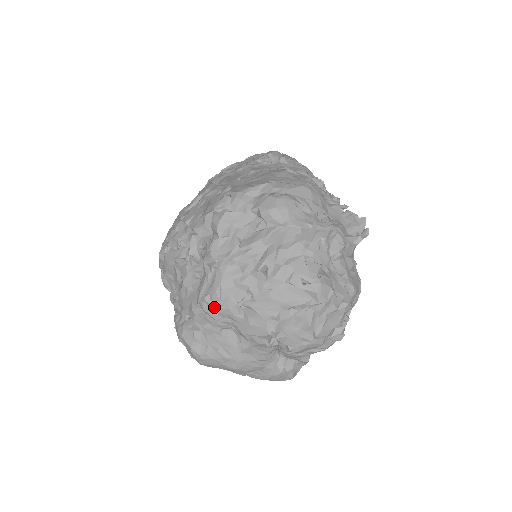
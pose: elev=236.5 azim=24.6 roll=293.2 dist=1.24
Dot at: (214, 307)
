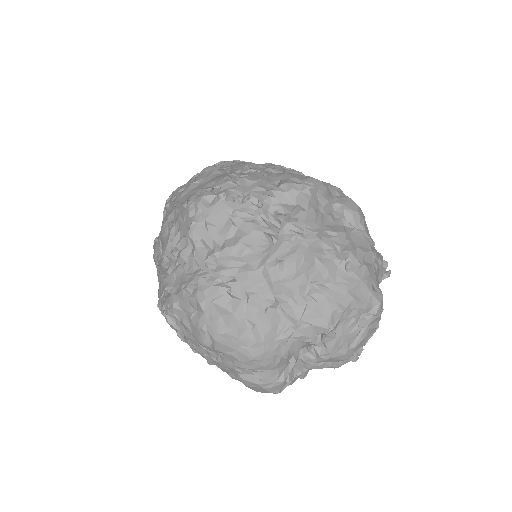
Dot at: (285, 277)
